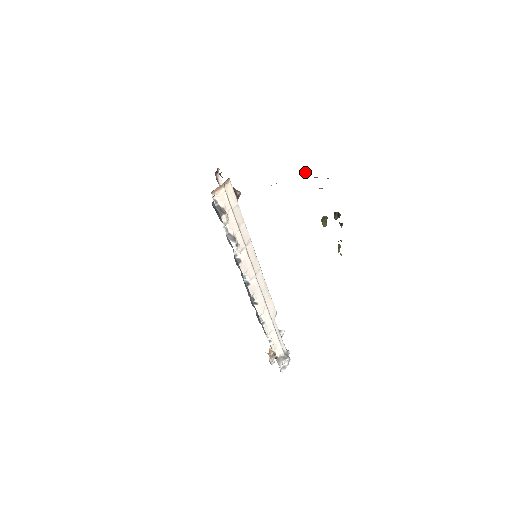
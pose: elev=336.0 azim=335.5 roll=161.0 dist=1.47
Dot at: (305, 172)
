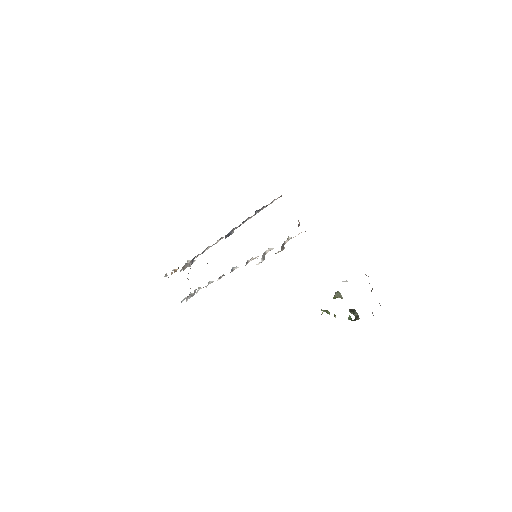
Dot at: (366, 275)
